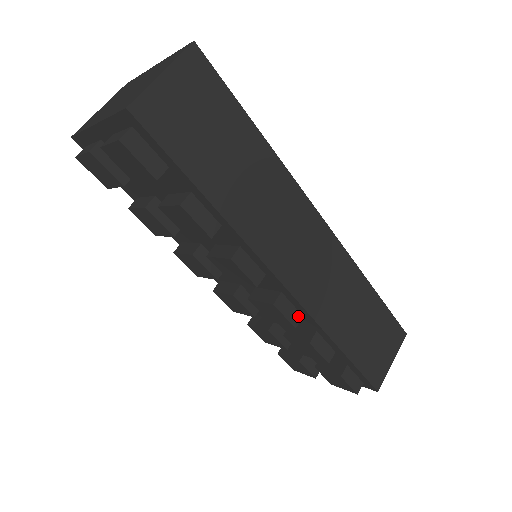
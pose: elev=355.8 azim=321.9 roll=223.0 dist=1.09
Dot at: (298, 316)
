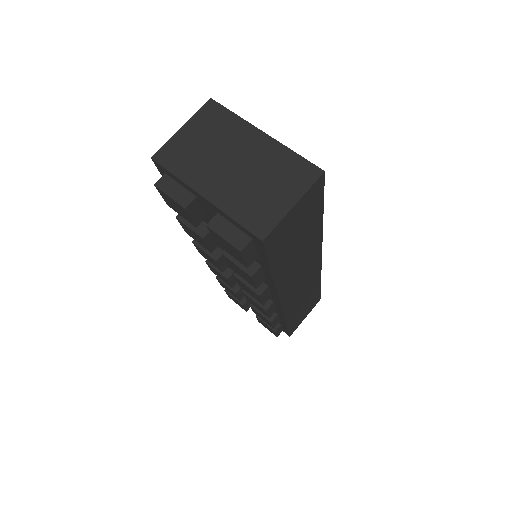
Dot at: (274, 311)
